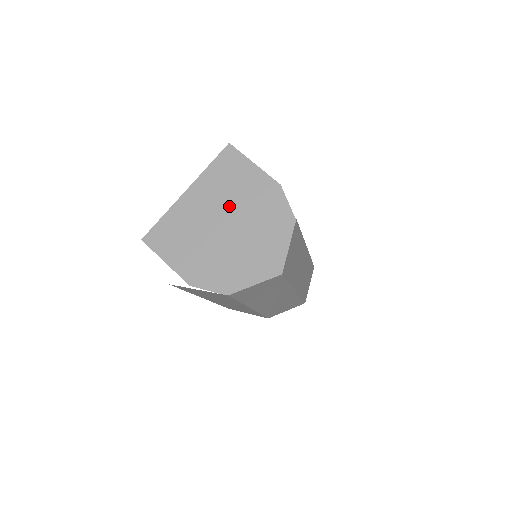
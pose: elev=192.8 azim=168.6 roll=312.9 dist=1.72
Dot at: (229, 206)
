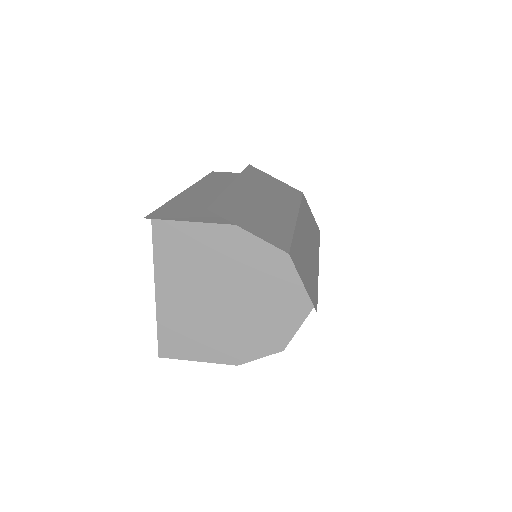
Dot at: (209, 276)
